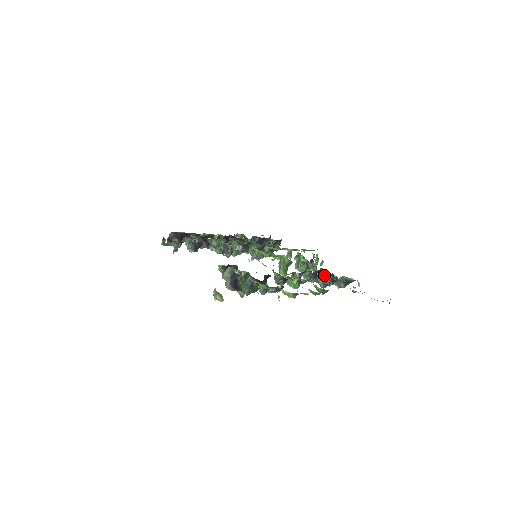
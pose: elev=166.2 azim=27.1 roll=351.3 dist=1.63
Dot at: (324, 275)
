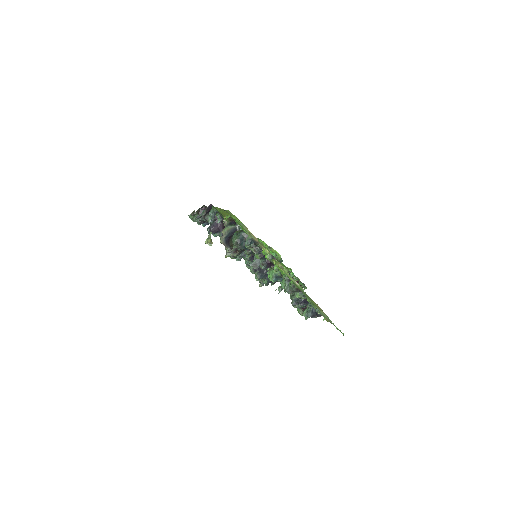
Dot at: occluded
